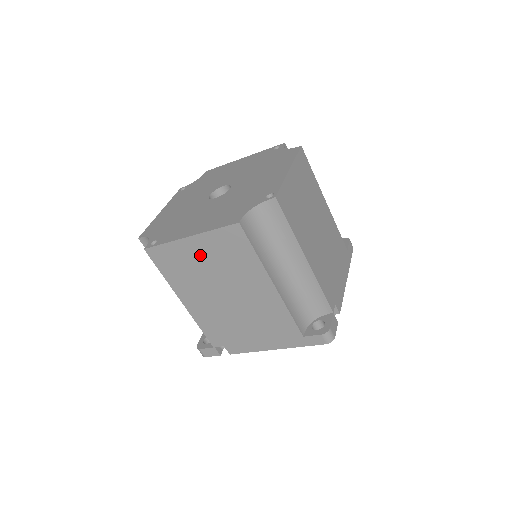
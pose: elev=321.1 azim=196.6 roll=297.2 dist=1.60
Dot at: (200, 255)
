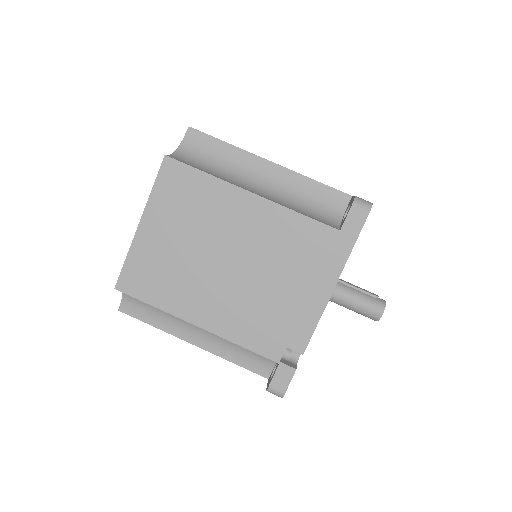
Dot at: (164, 235)
